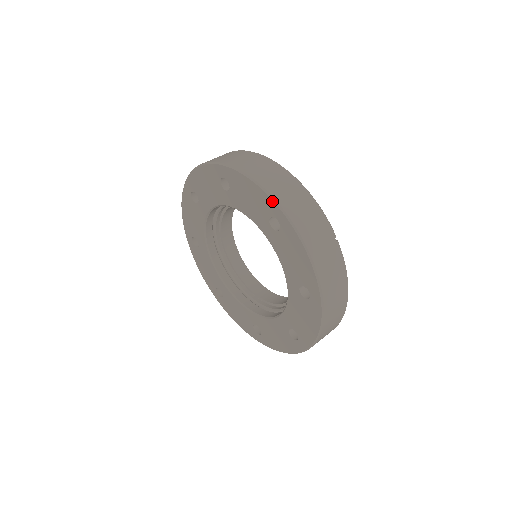
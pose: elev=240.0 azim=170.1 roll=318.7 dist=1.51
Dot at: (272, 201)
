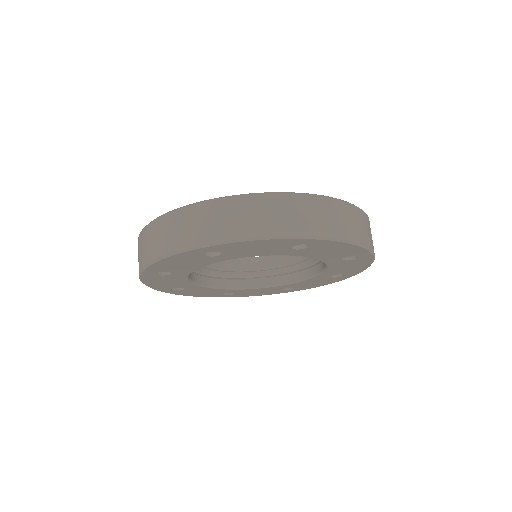
Dot at: (367, 251)
